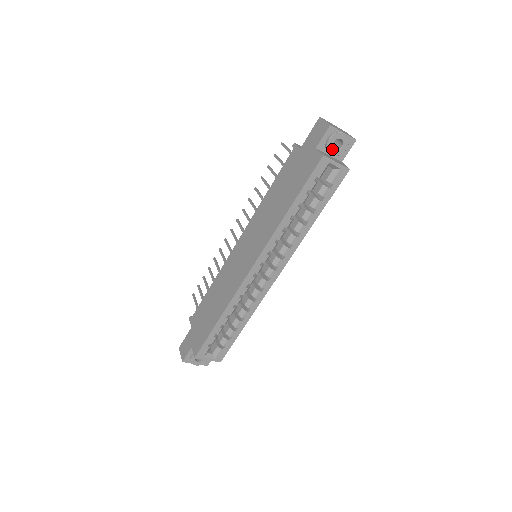
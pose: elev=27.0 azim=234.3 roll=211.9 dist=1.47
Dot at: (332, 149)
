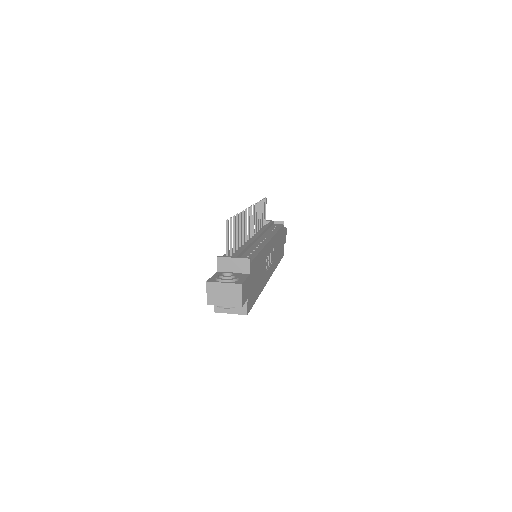
Dot at: occluded
